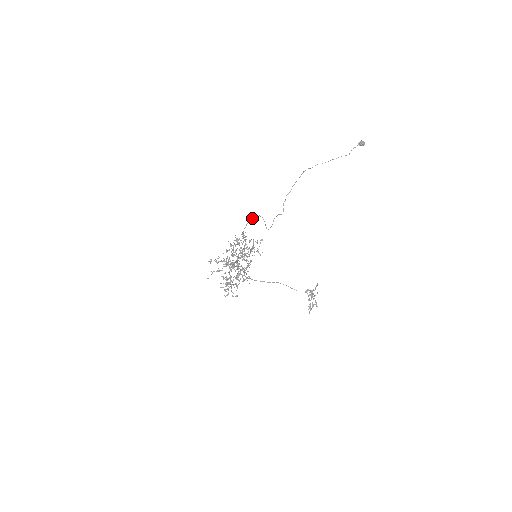
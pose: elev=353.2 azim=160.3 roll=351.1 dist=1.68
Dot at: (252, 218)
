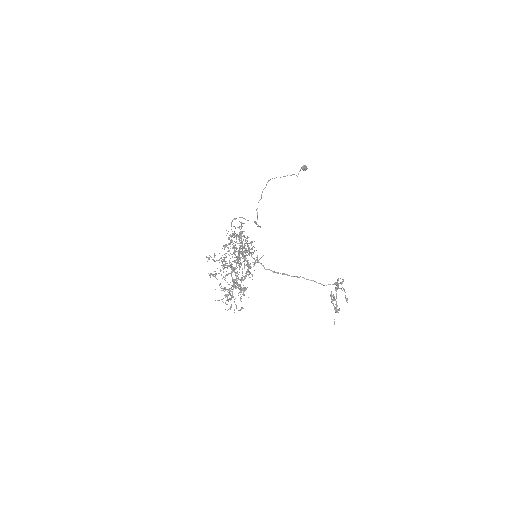
Dot at: (234, 218)
